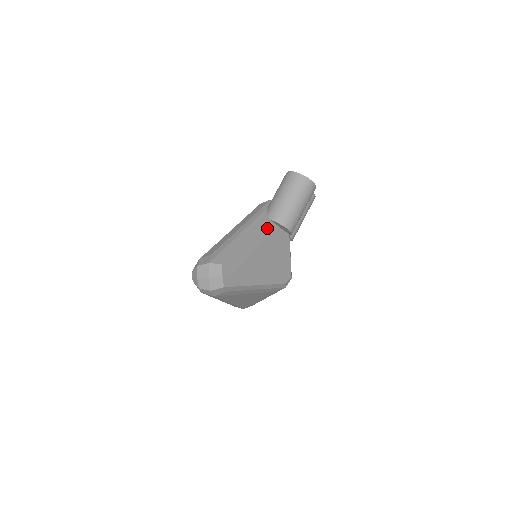
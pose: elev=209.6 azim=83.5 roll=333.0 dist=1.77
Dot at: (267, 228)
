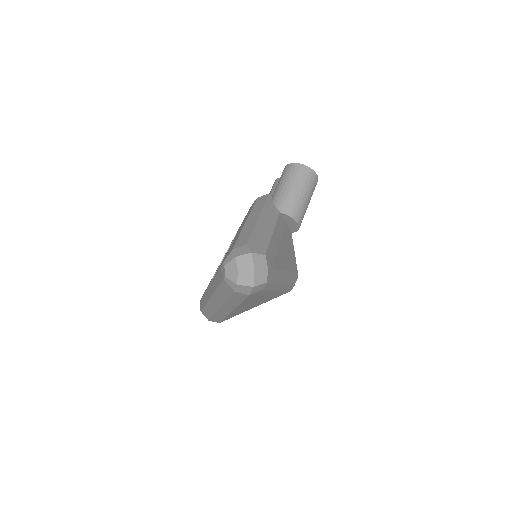
Dot at: (280, 221)
